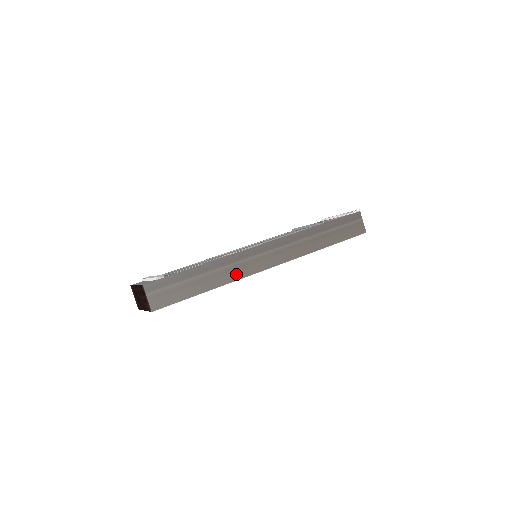
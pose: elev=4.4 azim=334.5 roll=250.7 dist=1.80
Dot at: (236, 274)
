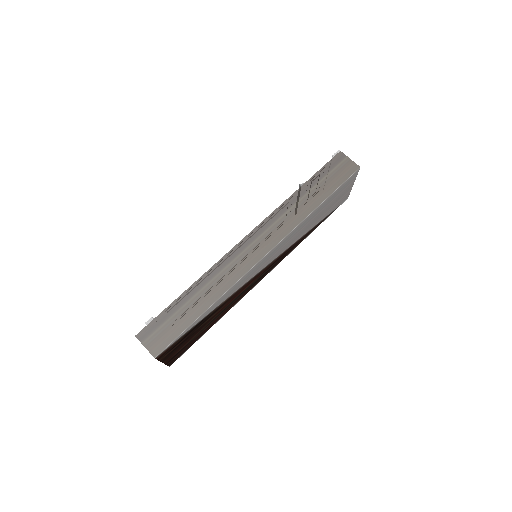
Dot at: (228, 281)
